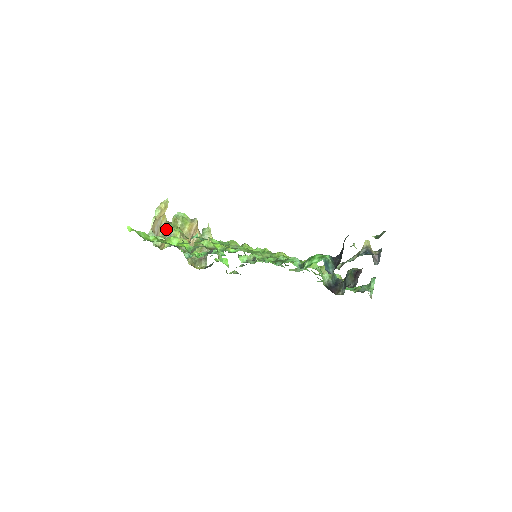
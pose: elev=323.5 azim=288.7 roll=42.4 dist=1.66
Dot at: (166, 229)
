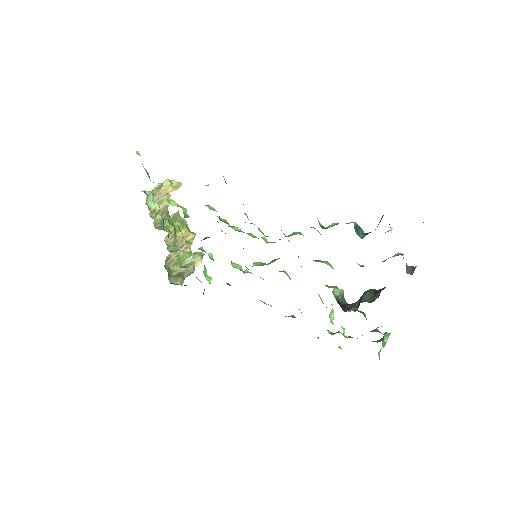
Dot at: (162, 214)
